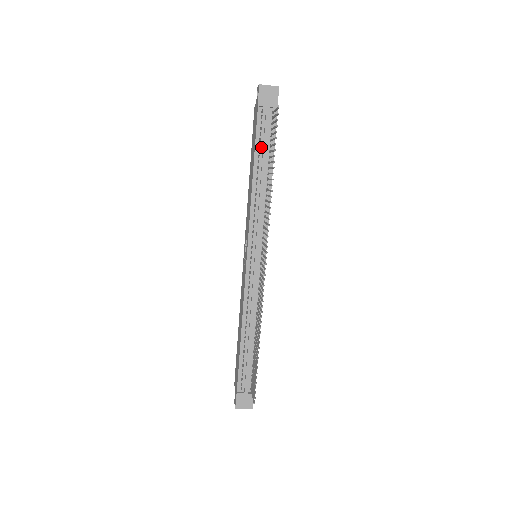
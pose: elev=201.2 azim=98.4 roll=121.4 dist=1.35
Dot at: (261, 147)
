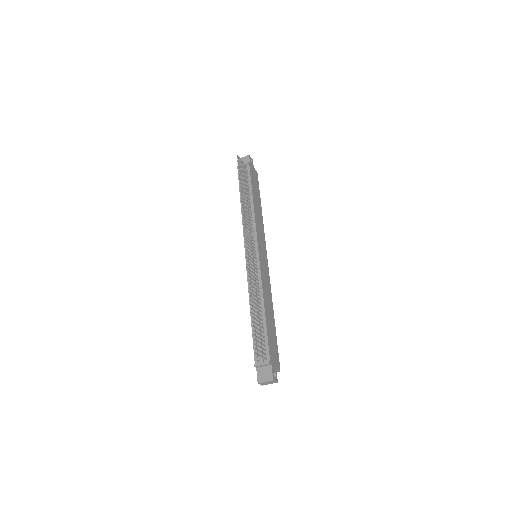
Dot at: occluded
